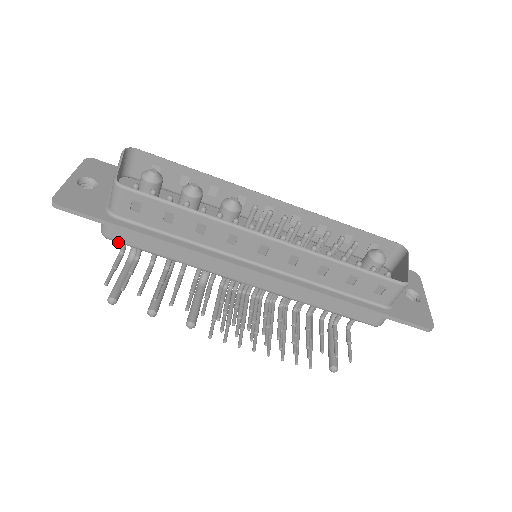
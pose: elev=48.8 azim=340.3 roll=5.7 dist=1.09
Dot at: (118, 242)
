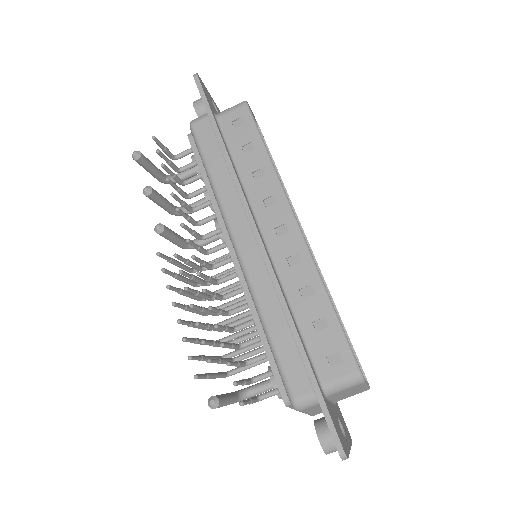
Dot at: (194, 134)
